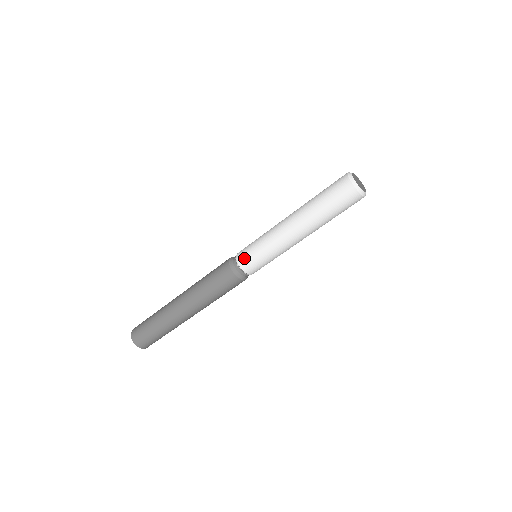
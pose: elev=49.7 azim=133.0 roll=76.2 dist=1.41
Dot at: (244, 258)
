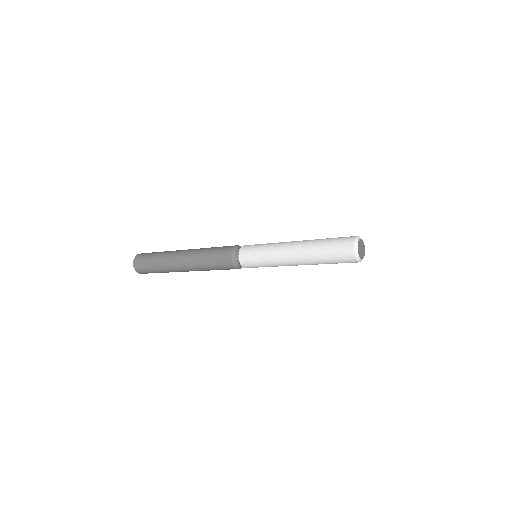
Dot at: occluded
